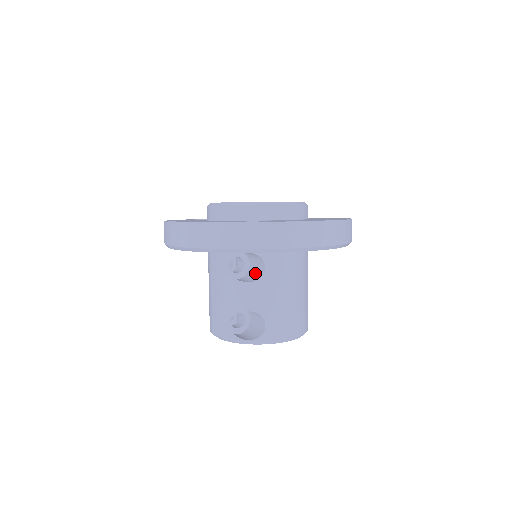
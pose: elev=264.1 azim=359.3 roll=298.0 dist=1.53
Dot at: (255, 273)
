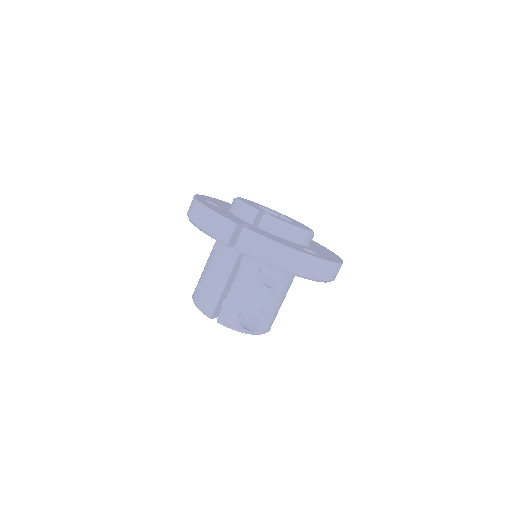
Dot at: (271, 279)
